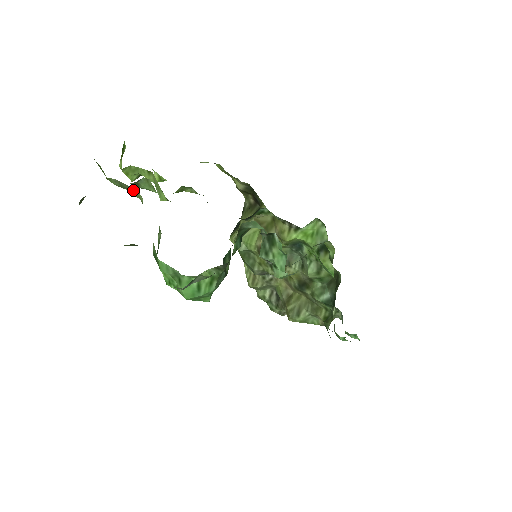
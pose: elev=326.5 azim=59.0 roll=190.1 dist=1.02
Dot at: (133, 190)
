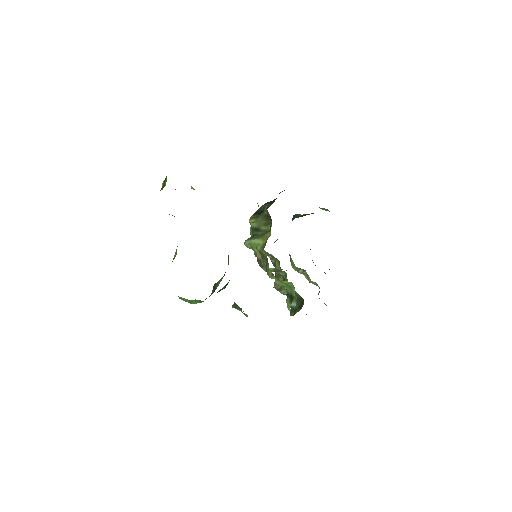
Dot at: occluded
